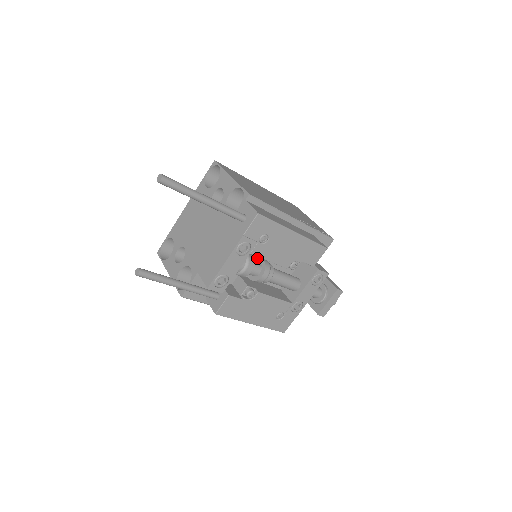
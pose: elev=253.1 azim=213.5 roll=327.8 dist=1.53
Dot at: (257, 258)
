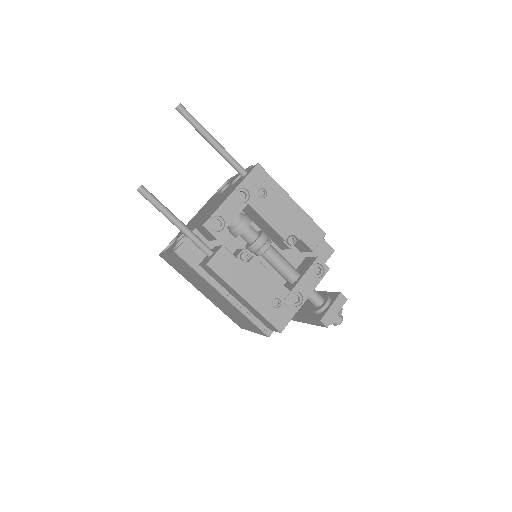
Dot at: occluded
